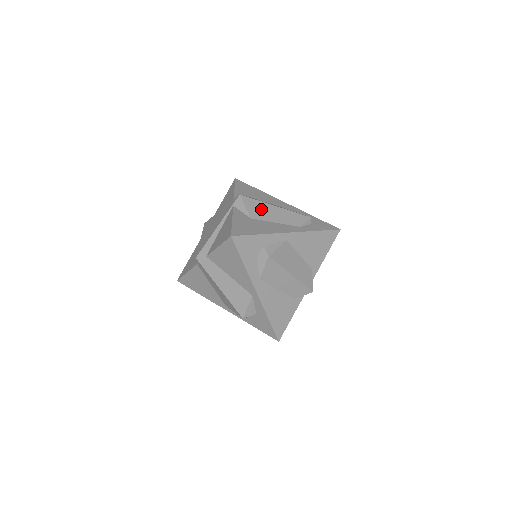
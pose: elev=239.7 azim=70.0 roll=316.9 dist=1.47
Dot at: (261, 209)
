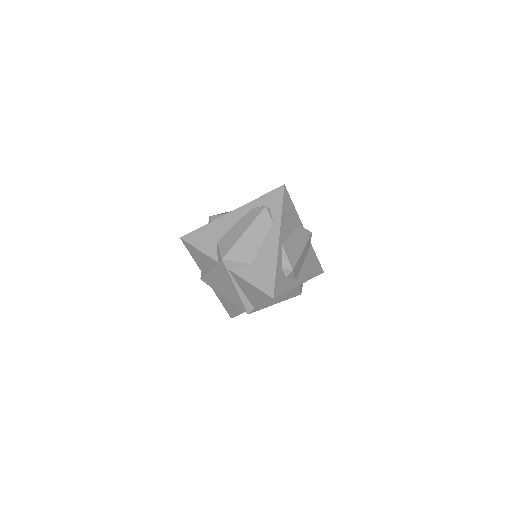
Dot at: (244, 249)
